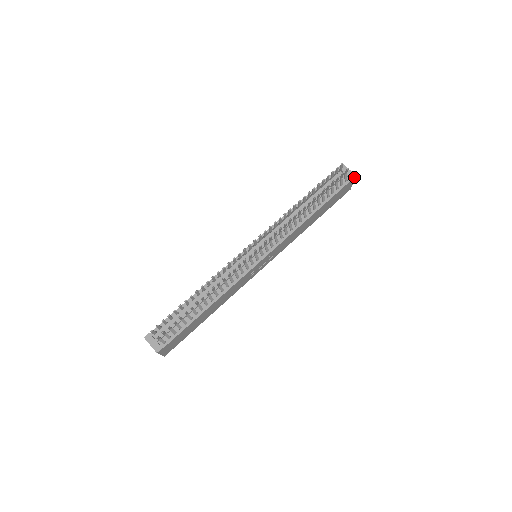
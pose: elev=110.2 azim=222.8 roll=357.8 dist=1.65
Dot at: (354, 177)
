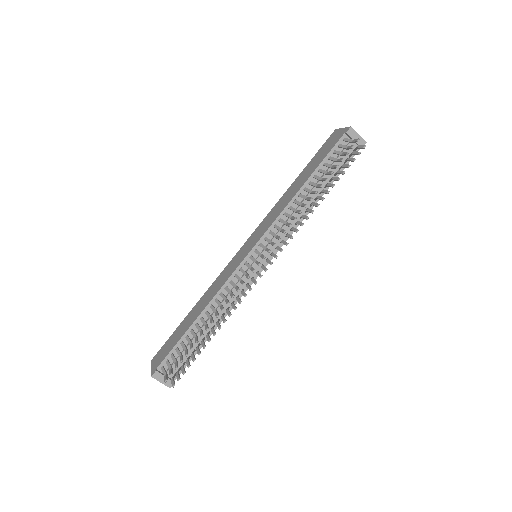
Dot at: (364, 143)
